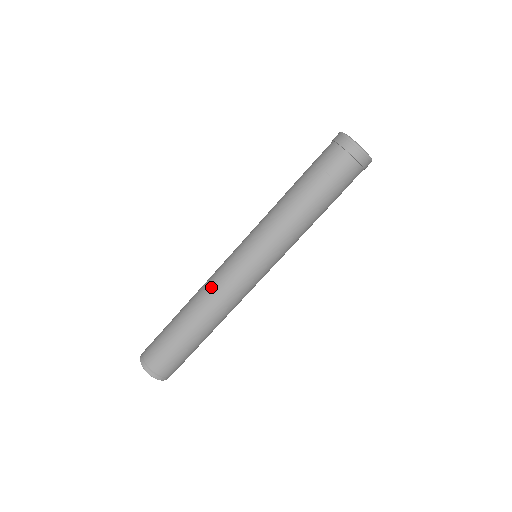
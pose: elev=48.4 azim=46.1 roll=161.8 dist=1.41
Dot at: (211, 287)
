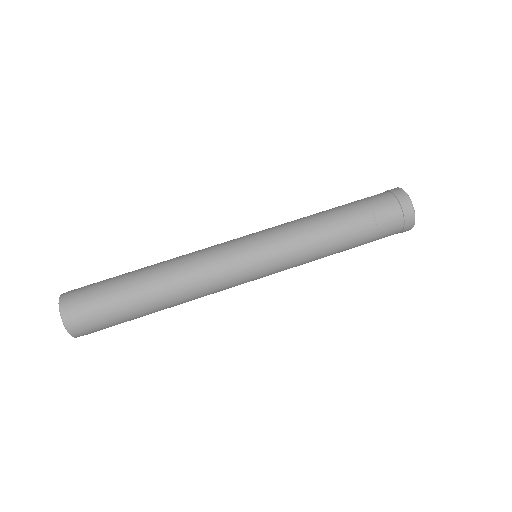
Dot at: (195, 258)
